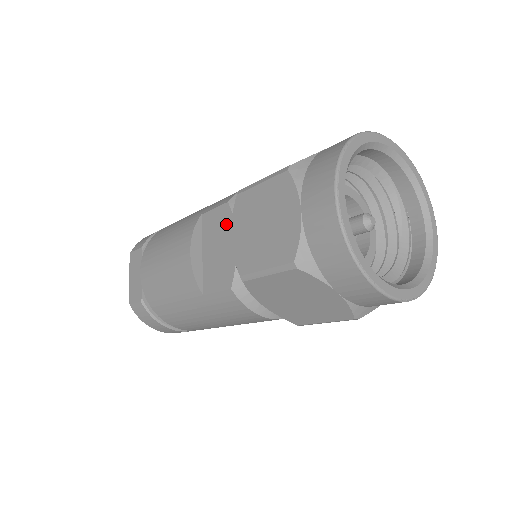
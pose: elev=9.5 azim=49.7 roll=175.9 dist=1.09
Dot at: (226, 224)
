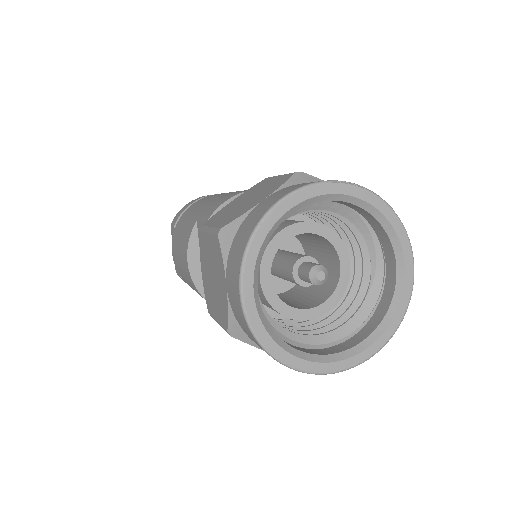
Dot at: occluded
